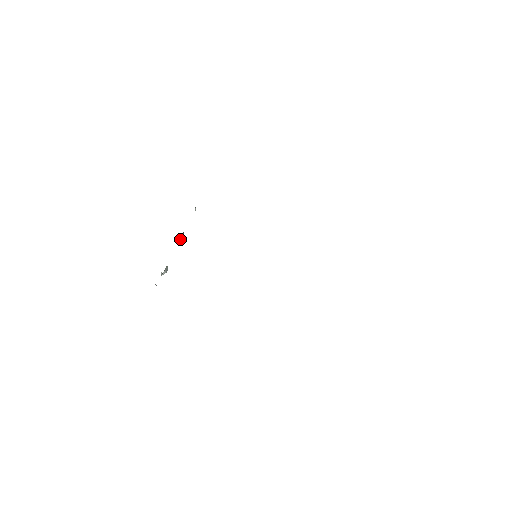
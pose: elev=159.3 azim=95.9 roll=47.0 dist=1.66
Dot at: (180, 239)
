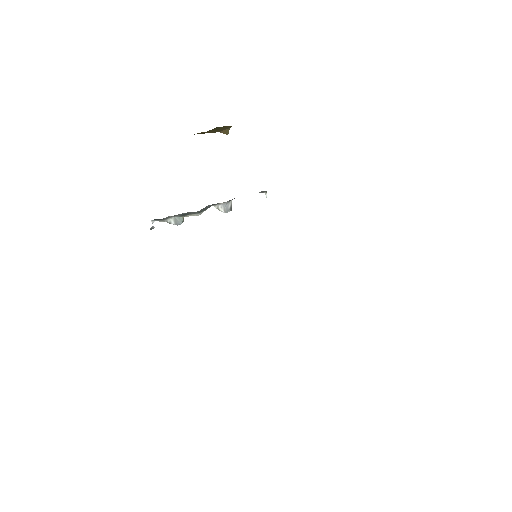
Dot at: (221, 208)
